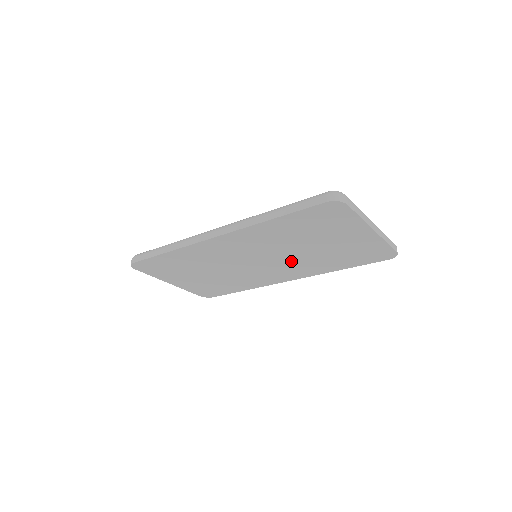
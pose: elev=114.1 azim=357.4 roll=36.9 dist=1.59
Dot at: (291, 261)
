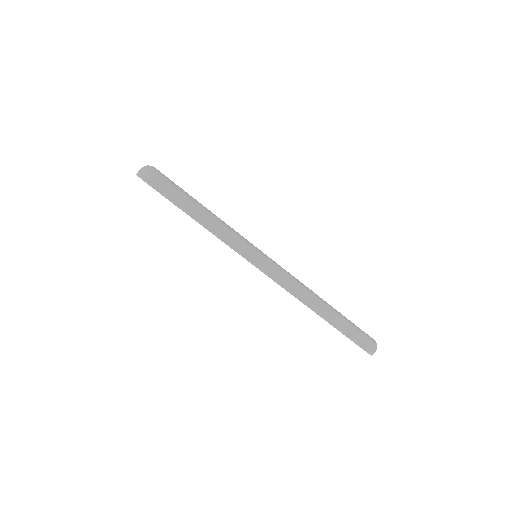
Dot at: occluded
